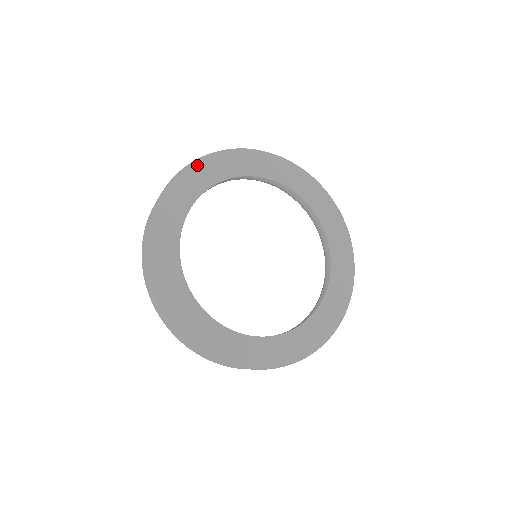
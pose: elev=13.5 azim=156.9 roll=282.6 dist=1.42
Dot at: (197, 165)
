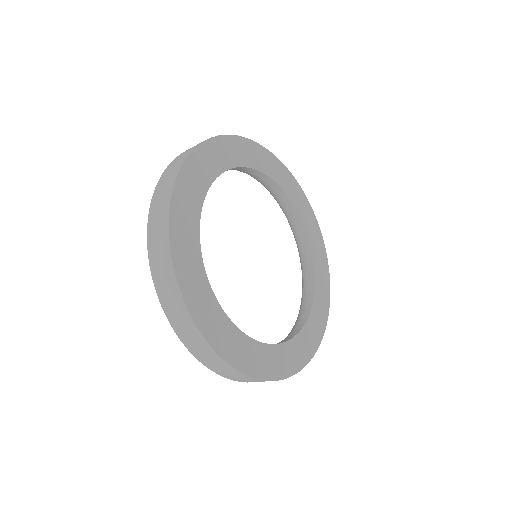
Dot at: (228, 140)
